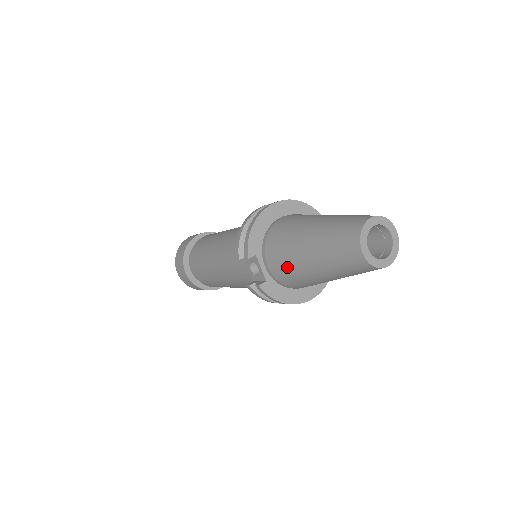
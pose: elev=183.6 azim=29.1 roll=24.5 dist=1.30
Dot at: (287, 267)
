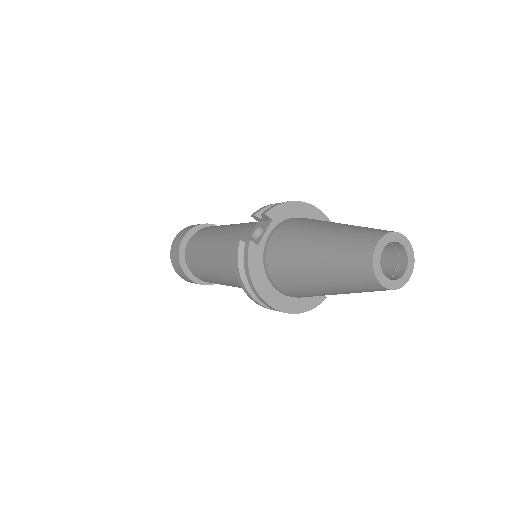
Dot at: (289, 241)
